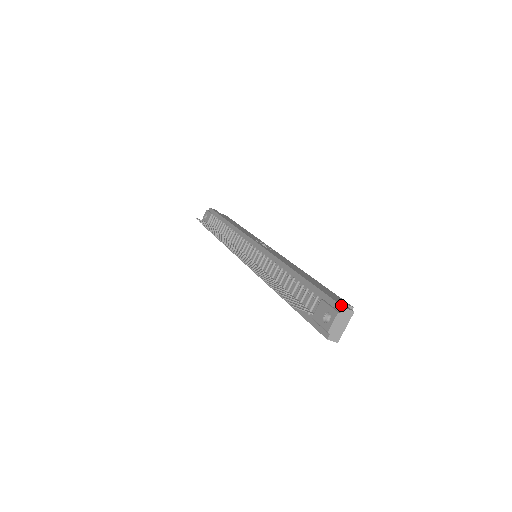
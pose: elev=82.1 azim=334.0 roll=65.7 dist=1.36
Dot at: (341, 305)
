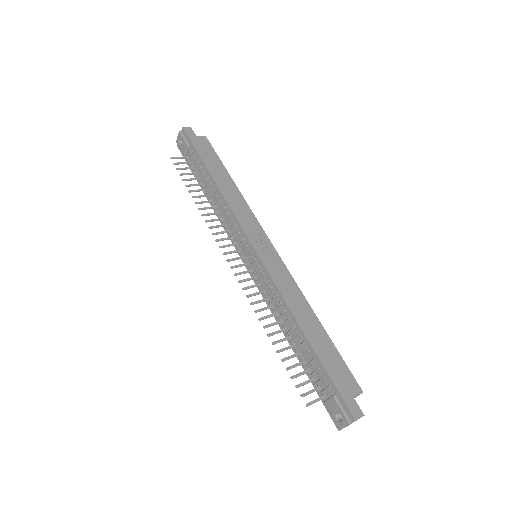
Dot at: (353, 416)
